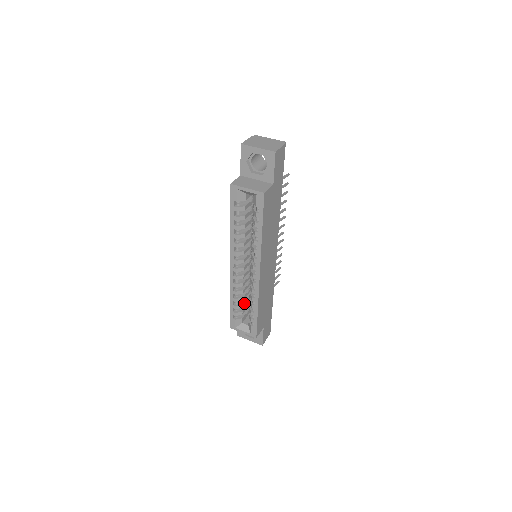
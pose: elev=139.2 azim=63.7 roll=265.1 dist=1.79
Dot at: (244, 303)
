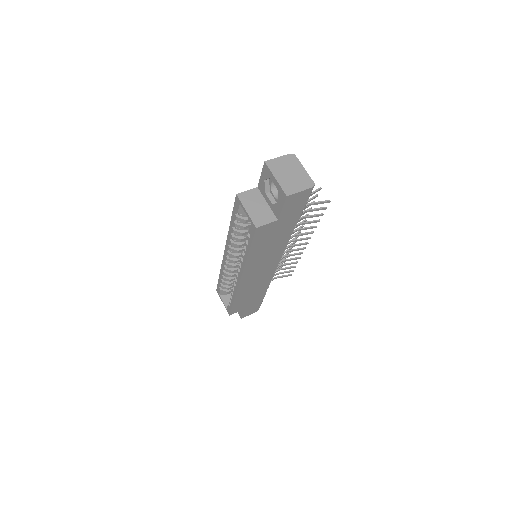
Dot at: (232, 283)
